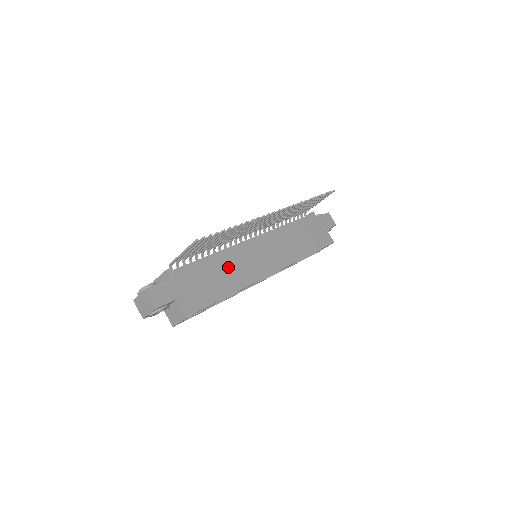
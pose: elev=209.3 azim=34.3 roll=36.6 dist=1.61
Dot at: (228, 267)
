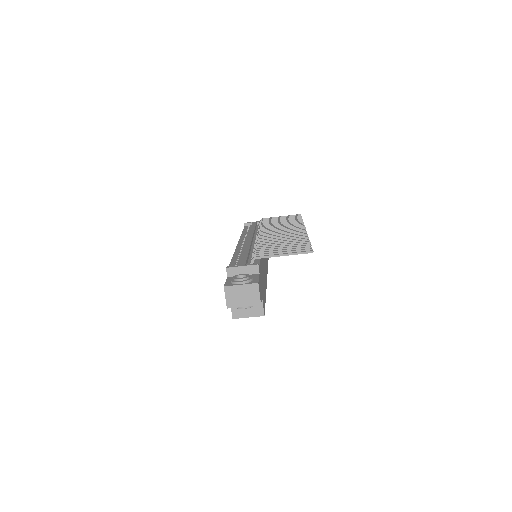
Dot at: (263, 267)
